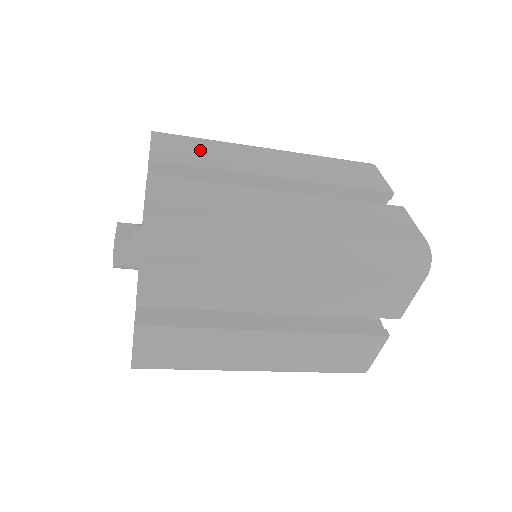
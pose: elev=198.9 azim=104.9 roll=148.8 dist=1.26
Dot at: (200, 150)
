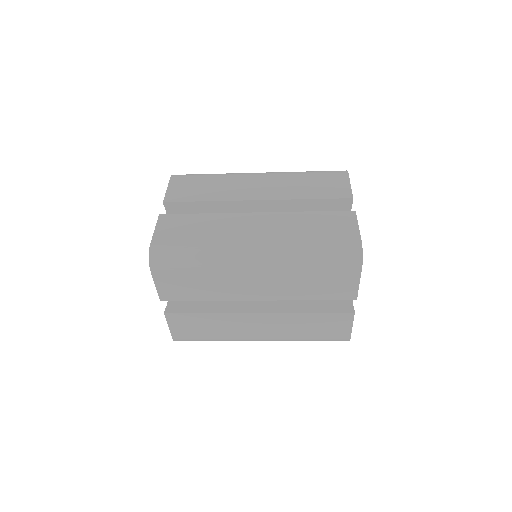
Dot at: (202, 186)
